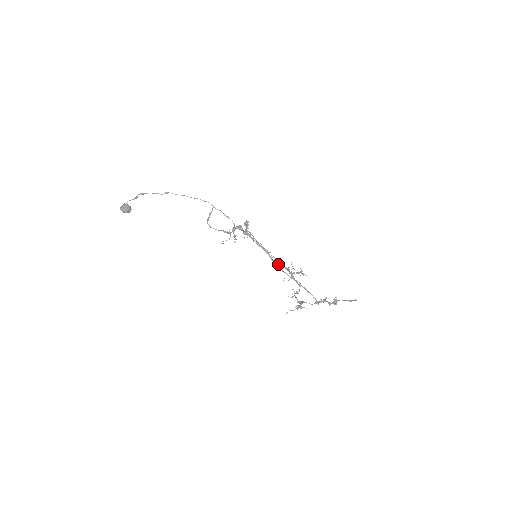
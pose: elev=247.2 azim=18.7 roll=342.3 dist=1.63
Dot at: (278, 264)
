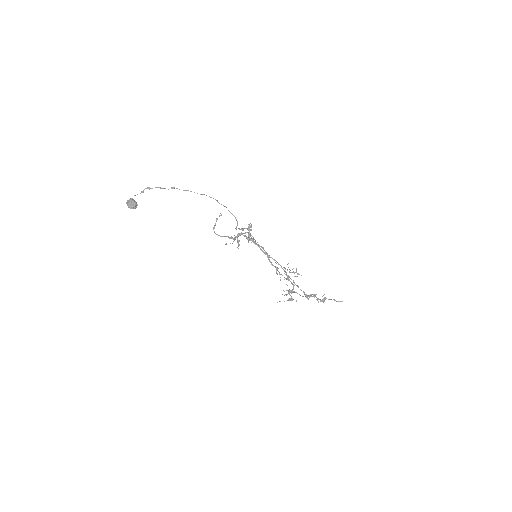
Dot at: (276, 268)
